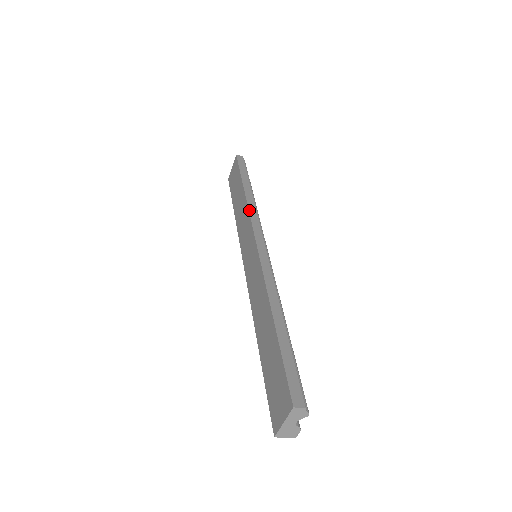
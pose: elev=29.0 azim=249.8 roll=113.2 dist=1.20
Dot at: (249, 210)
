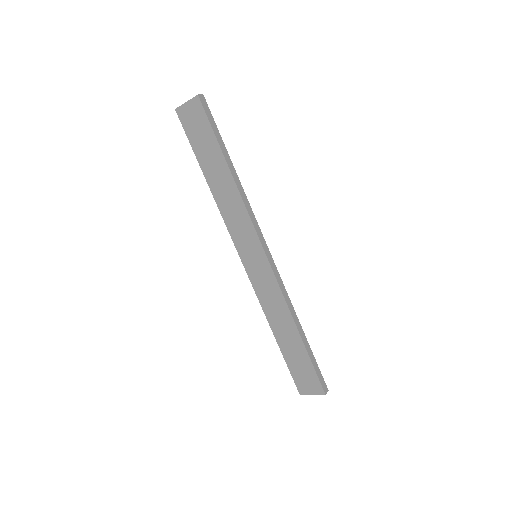
Dot at: (248, 211)
